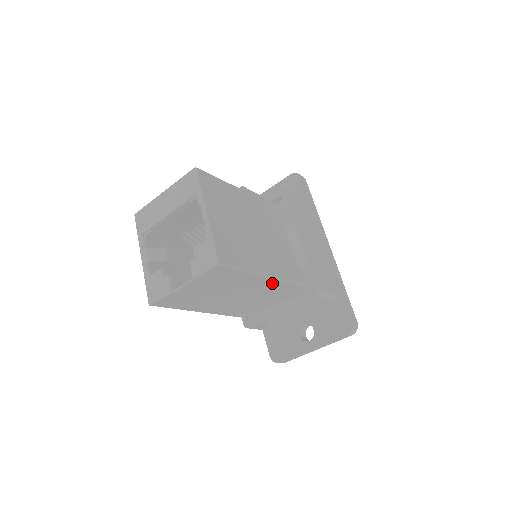
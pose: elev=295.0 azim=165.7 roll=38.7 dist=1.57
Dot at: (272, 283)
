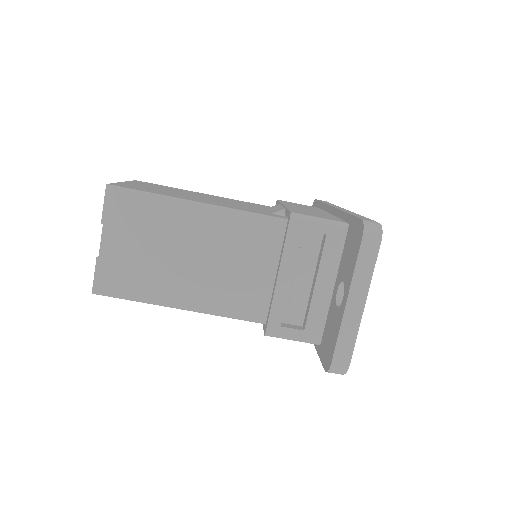
Dot at: (215, 217)
